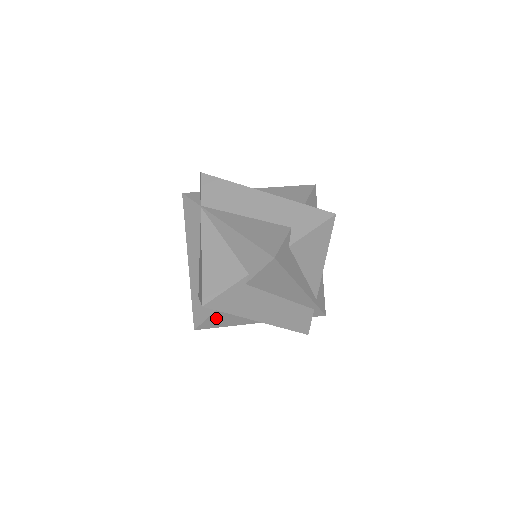
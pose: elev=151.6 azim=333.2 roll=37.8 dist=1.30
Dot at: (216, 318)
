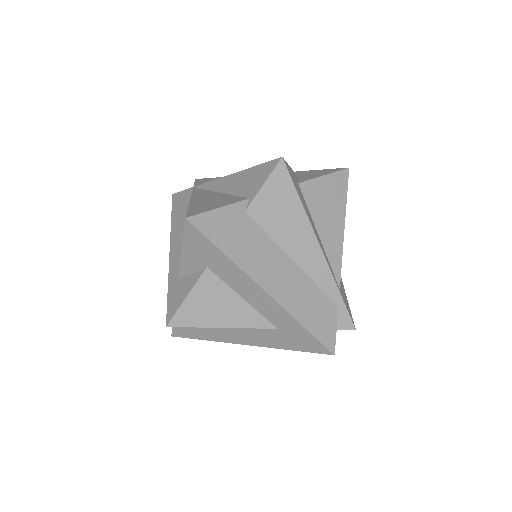
Dot at: (200, 298)
